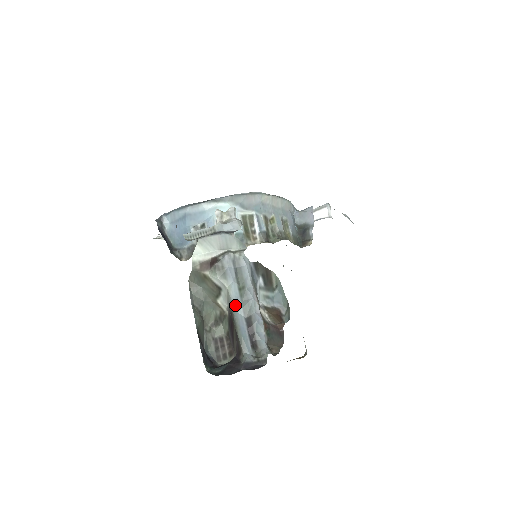
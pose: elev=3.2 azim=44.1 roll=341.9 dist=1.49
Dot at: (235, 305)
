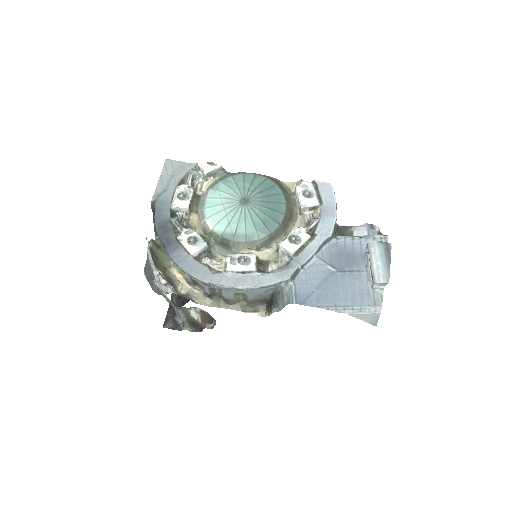
Dot at: occluded
